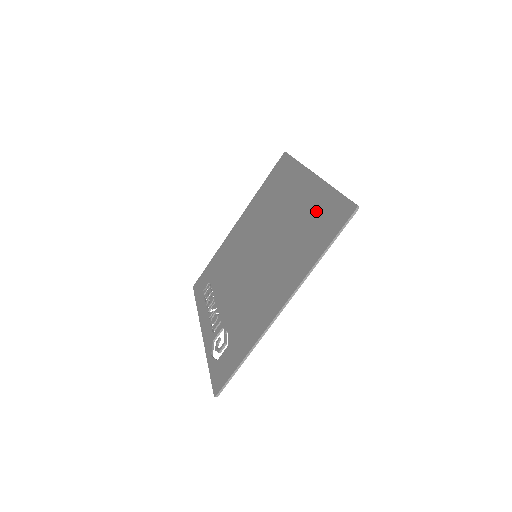
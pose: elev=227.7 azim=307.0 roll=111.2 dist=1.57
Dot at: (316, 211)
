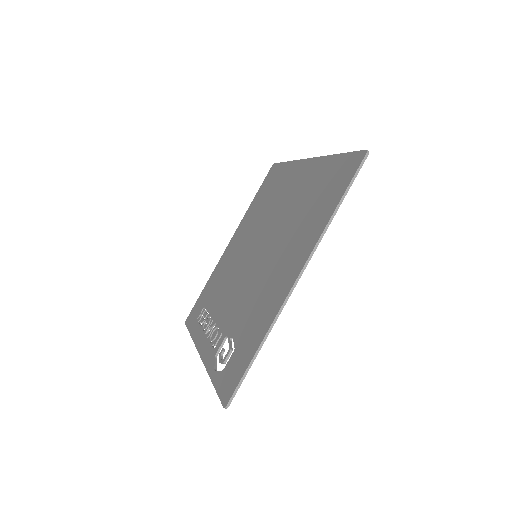
Dot at: (319, 181)
